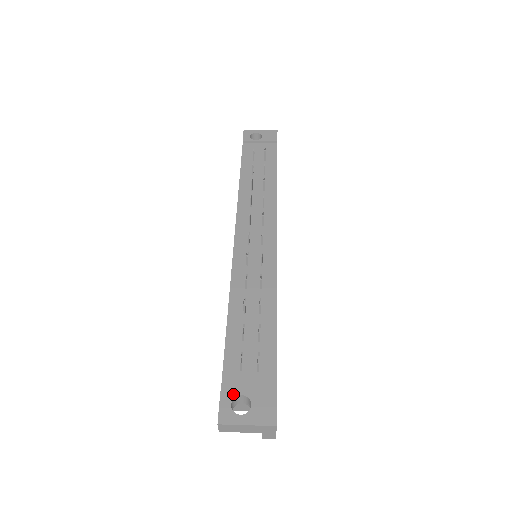
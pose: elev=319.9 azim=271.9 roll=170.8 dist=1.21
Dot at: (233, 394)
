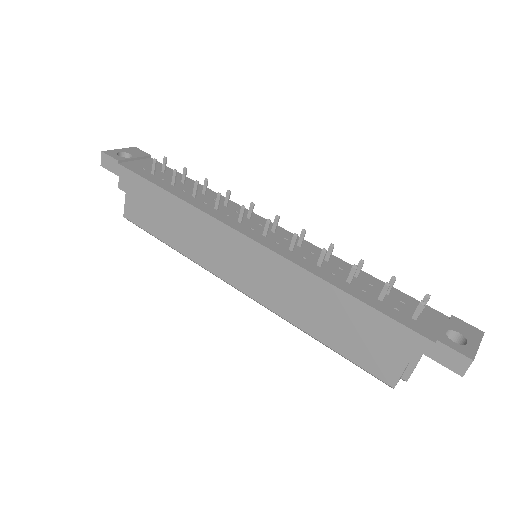
Dot at: (443, 335)
